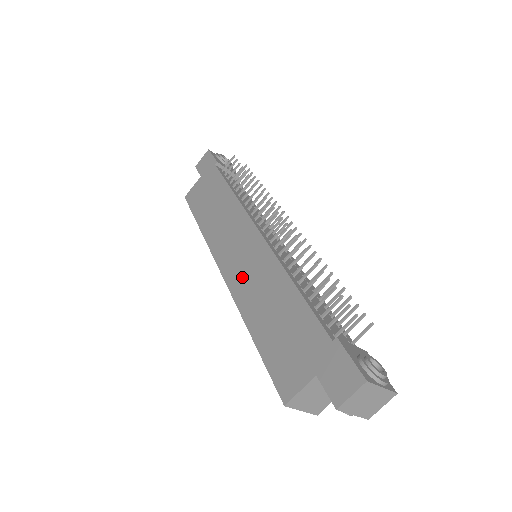
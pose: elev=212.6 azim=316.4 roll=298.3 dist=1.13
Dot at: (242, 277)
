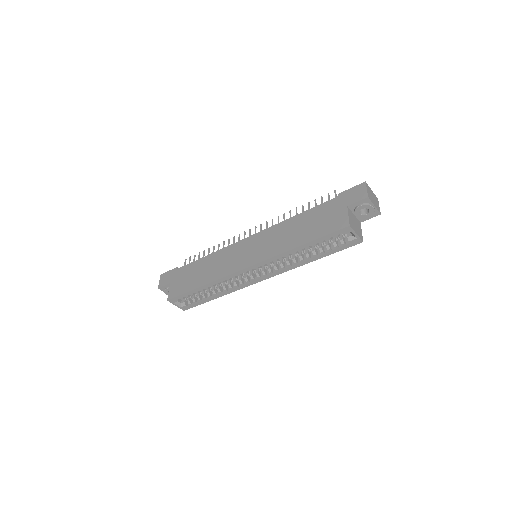
Dot at: (264, 250)
